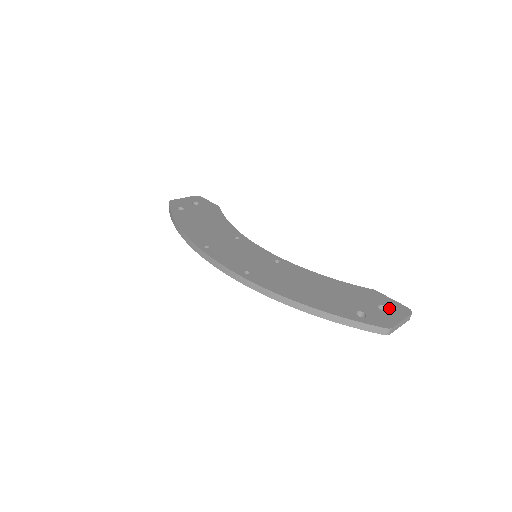
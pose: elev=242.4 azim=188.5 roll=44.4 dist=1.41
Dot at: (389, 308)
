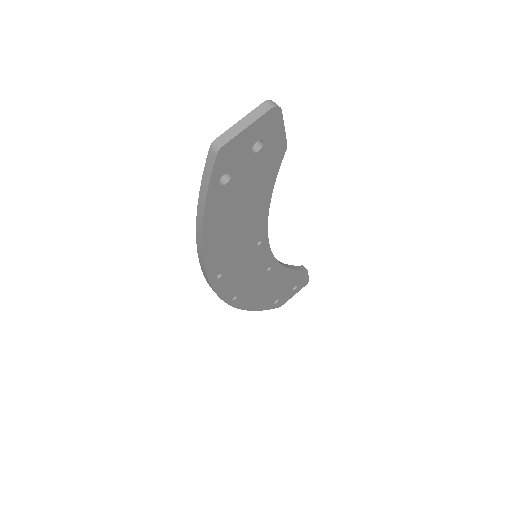
Dot at: occluded
